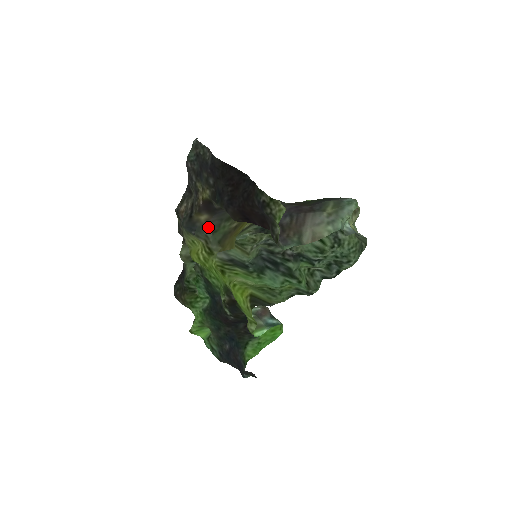
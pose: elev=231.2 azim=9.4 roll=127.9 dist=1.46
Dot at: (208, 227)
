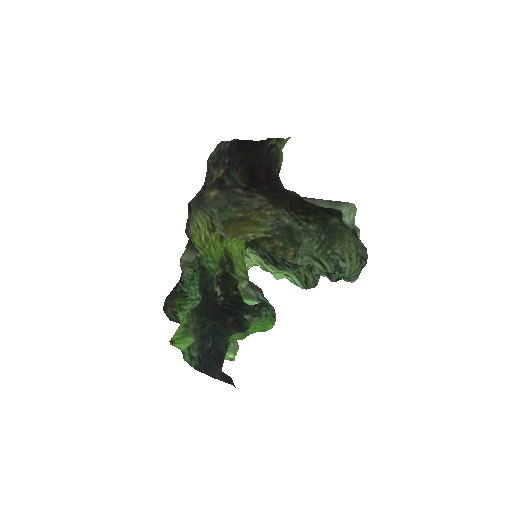
Dot at: (216, 203)
